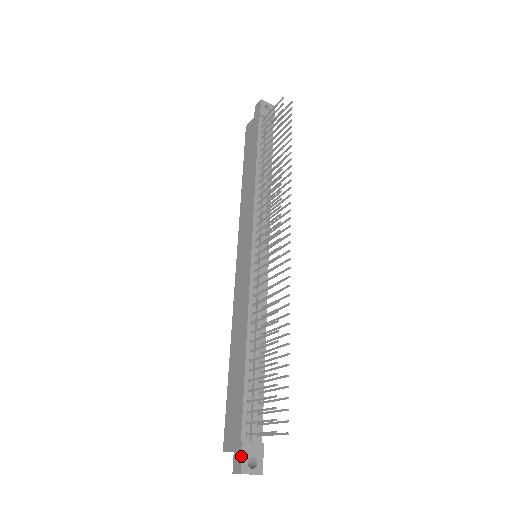
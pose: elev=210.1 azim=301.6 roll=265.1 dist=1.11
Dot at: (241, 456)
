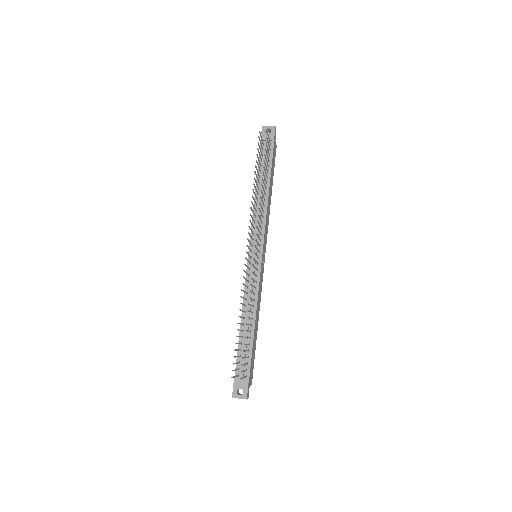
Dot at: (233, 388)
